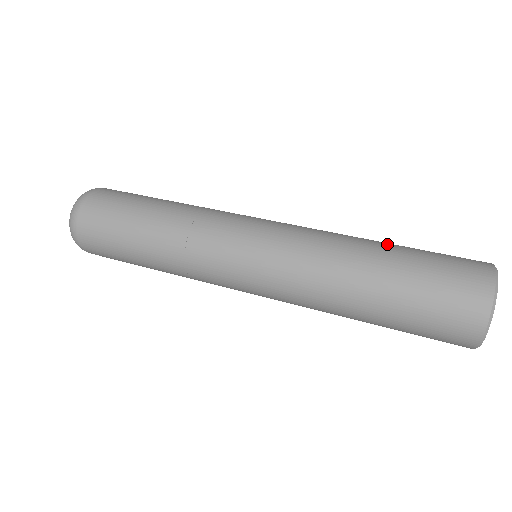
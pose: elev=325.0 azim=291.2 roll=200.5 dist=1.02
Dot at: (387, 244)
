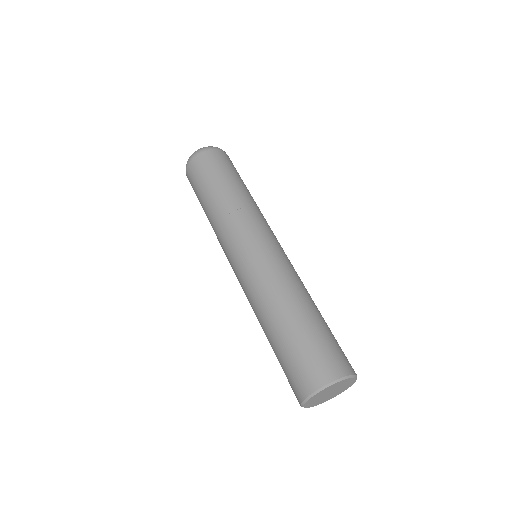
Dot at: (279, 325)
